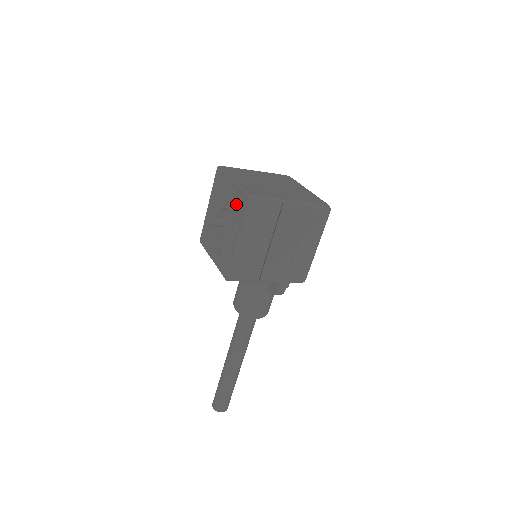
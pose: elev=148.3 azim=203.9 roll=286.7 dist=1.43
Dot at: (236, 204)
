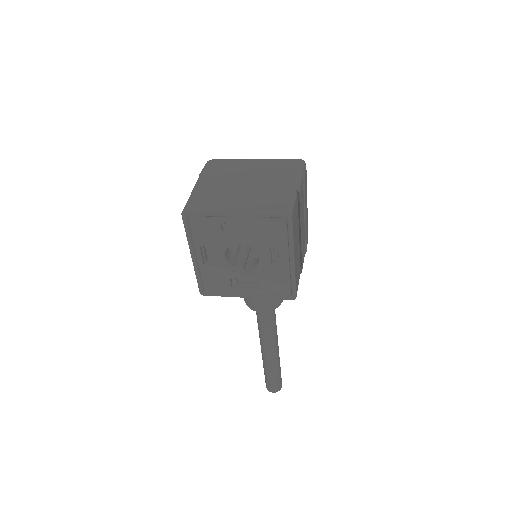
Dot at: (259, 232)
